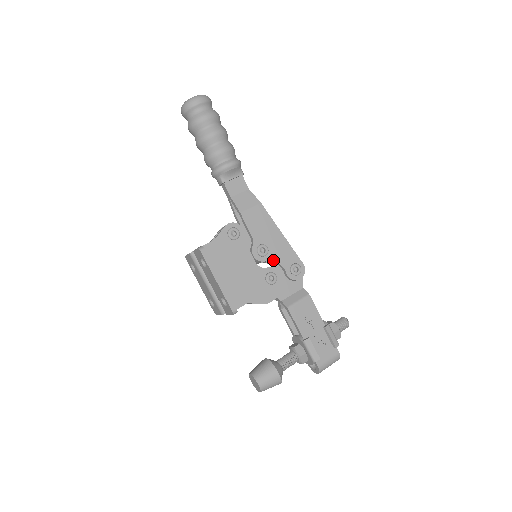
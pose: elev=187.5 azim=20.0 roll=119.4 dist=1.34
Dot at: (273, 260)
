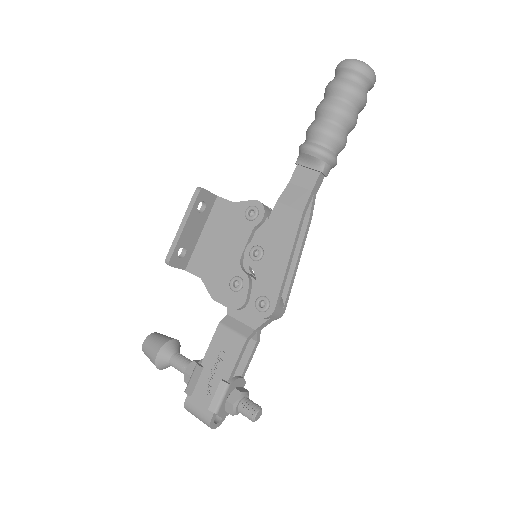
Dot at: (255, 272)
